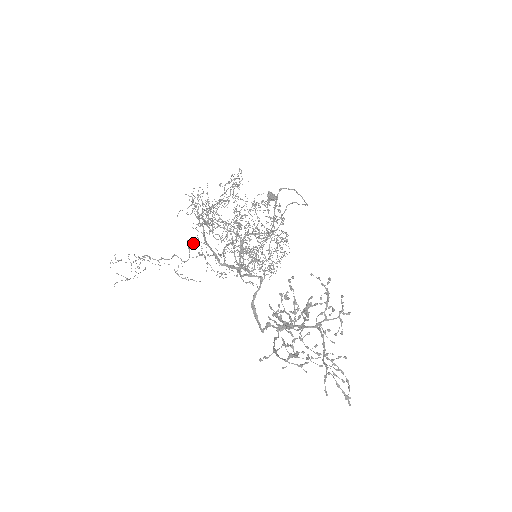
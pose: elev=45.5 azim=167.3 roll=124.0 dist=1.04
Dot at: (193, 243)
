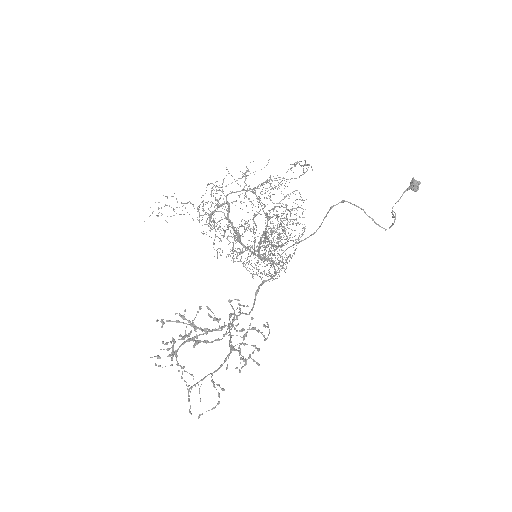
Dot at: occluded
